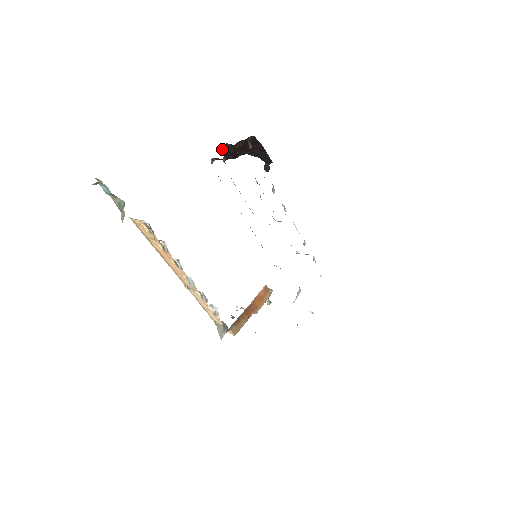
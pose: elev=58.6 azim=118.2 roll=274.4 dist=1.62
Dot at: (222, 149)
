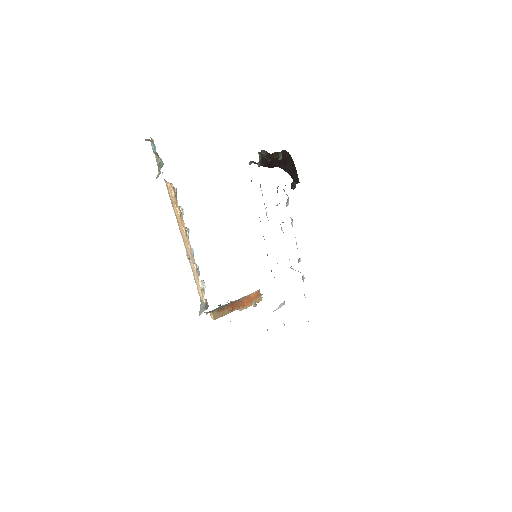
Dot at: (260, 154)
